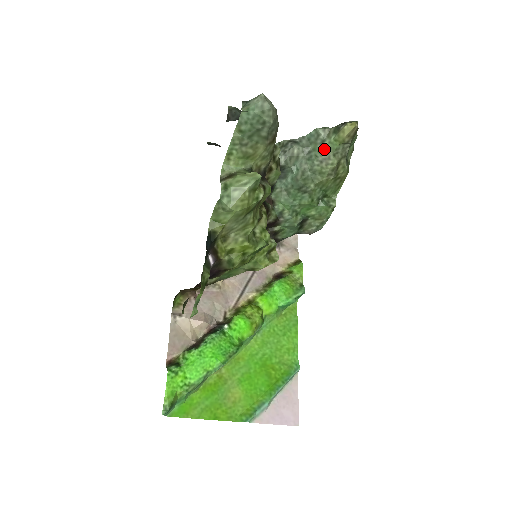
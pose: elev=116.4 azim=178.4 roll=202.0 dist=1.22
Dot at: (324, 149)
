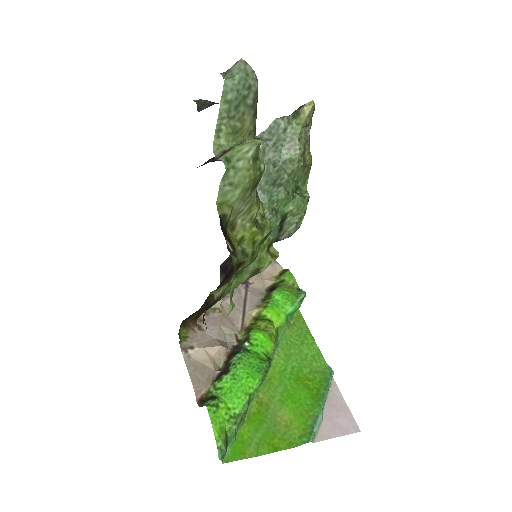
Dot at: (288, 136)
